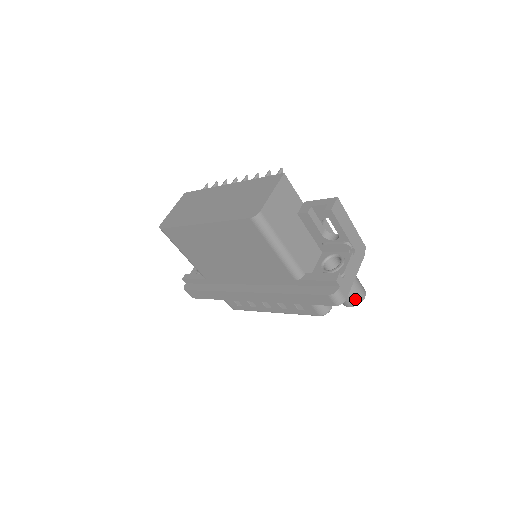
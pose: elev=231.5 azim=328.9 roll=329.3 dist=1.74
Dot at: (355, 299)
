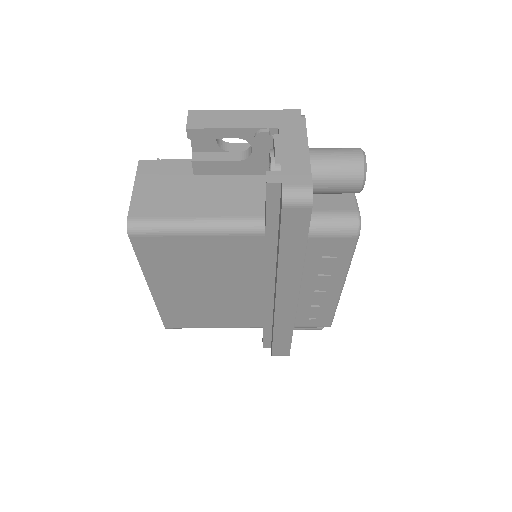
Dot at: (349, 171)
